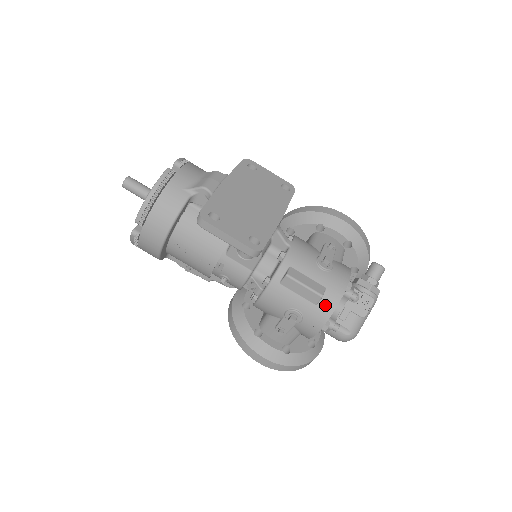
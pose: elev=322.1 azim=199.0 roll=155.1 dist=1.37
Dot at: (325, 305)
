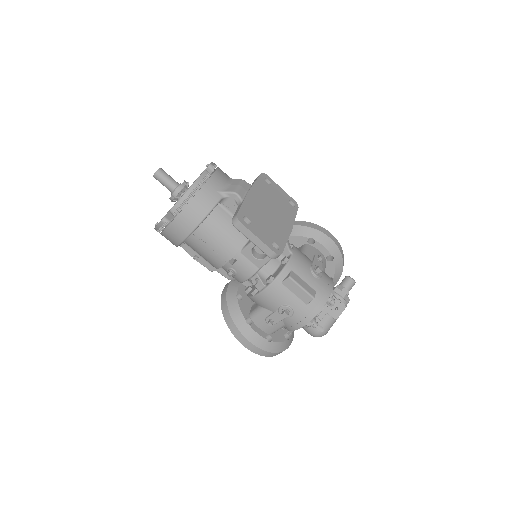
Dot at: (314, 306)
